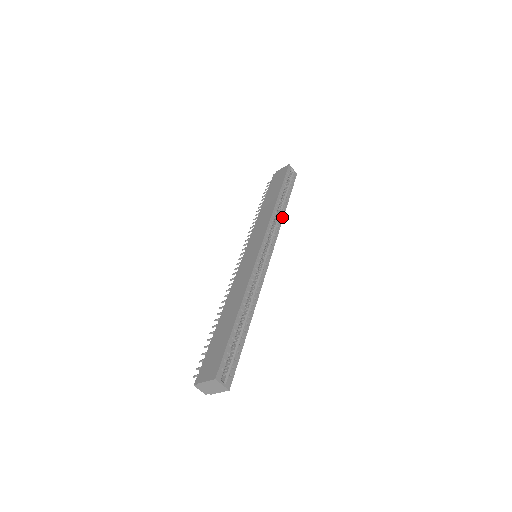
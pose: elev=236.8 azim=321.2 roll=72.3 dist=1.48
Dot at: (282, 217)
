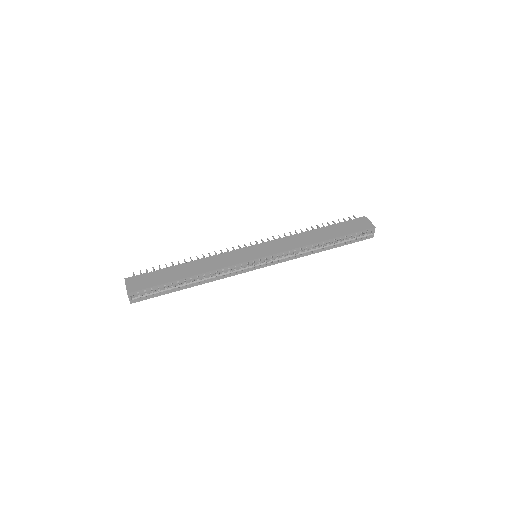
Dot at: (309, 254)
